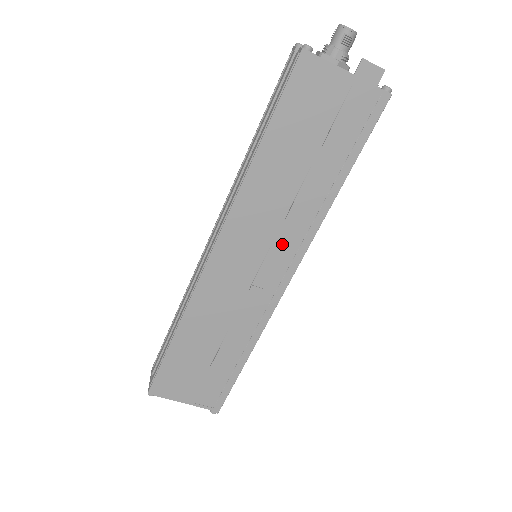
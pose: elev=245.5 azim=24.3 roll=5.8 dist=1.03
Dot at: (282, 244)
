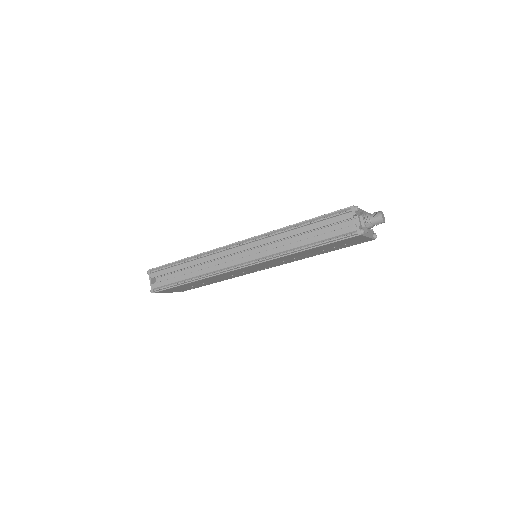
Dot at: (277, 264)
